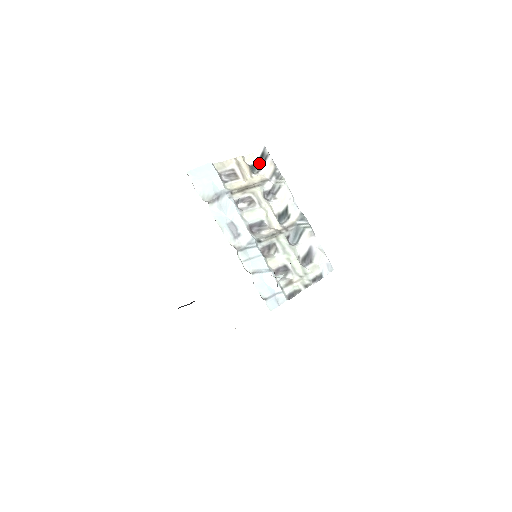
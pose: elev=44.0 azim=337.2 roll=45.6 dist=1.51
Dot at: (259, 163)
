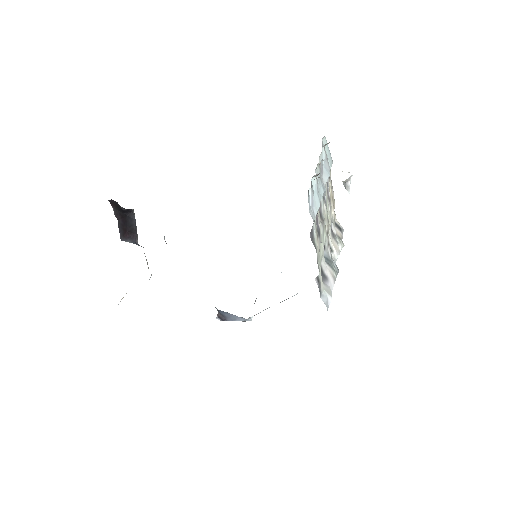
Dot at: (336, 224)
